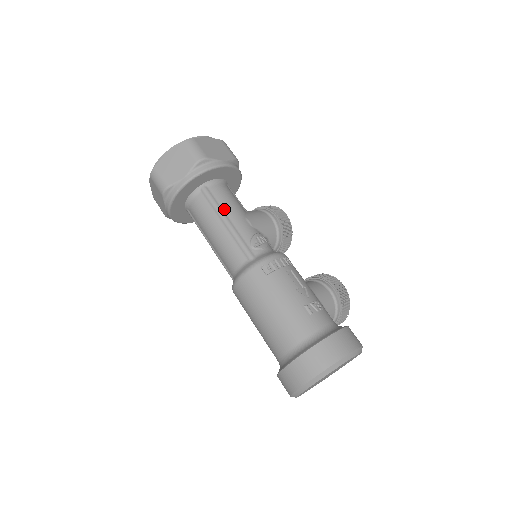
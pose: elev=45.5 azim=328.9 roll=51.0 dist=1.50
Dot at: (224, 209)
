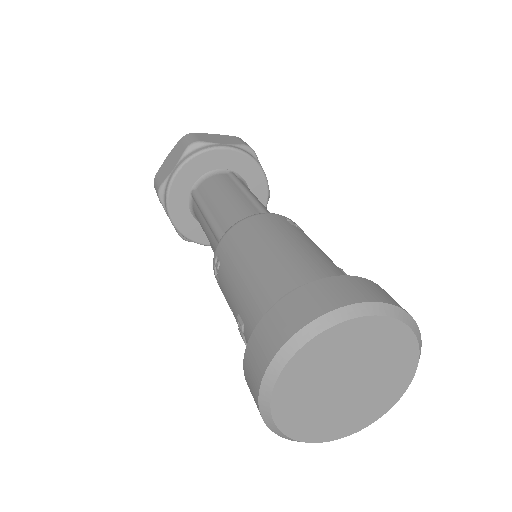
Dot at: (249, 190)
